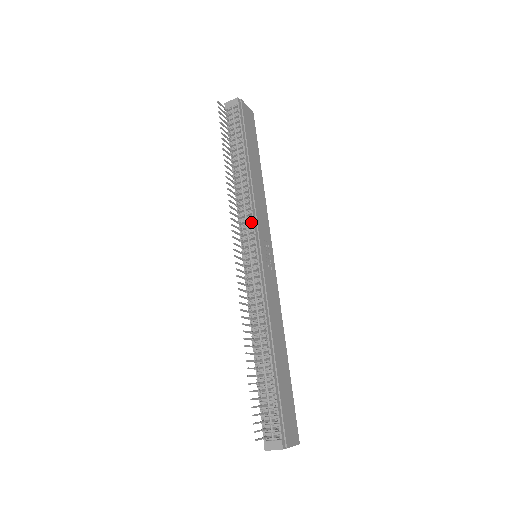
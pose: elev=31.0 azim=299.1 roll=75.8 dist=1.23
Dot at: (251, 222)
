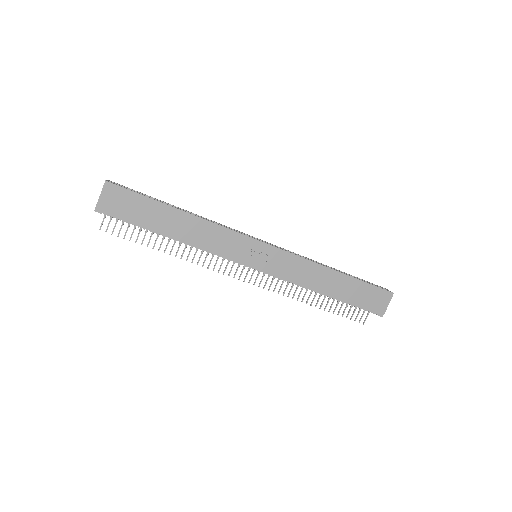
Dot at: (228, 259)
